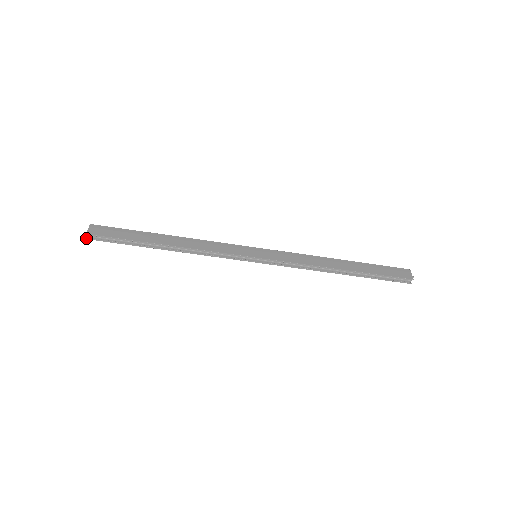
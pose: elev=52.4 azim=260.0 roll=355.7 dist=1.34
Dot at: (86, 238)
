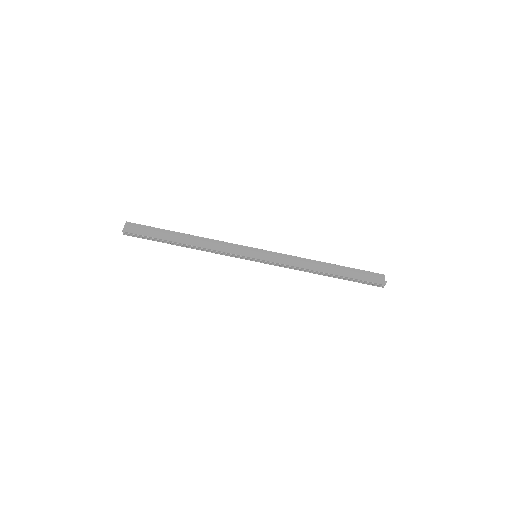
Dot at: occluded
